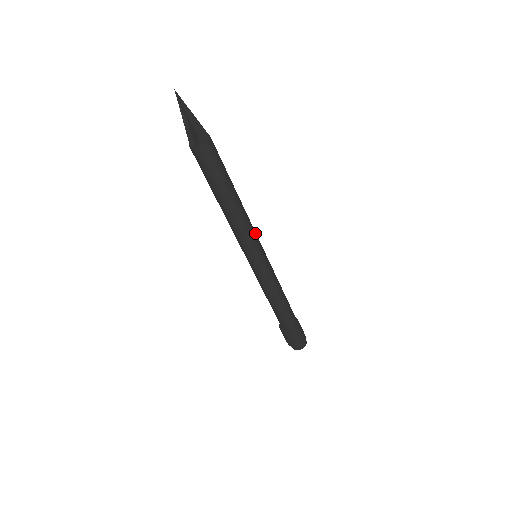
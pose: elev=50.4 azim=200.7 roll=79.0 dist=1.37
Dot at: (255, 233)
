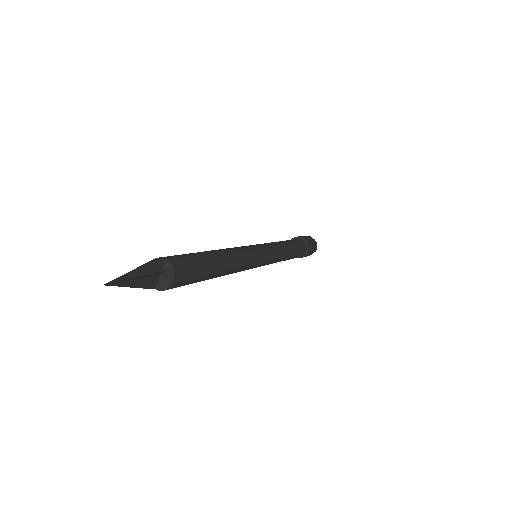
Dot at: (247, 269)
